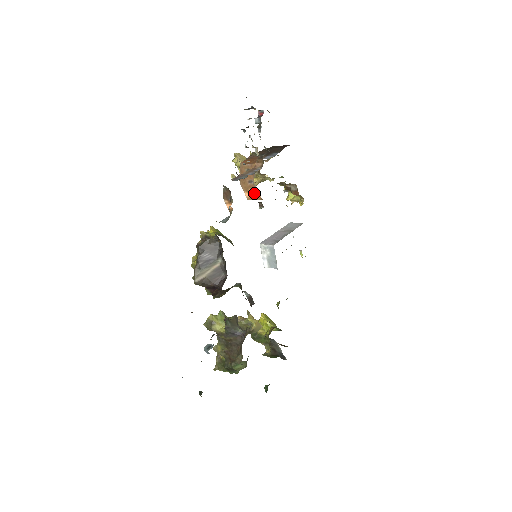
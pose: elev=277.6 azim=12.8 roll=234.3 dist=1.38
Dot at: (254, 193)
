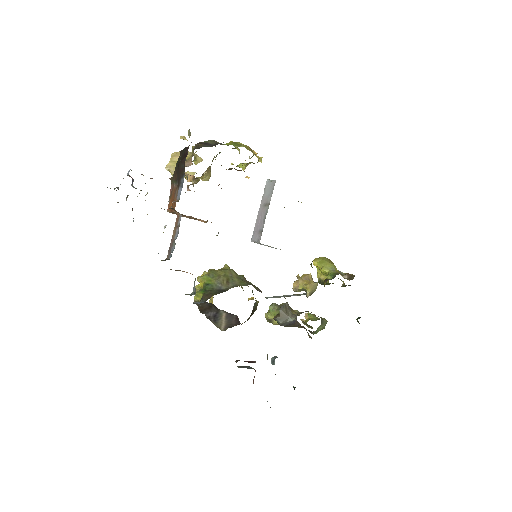
Dot at: (203, 220)
